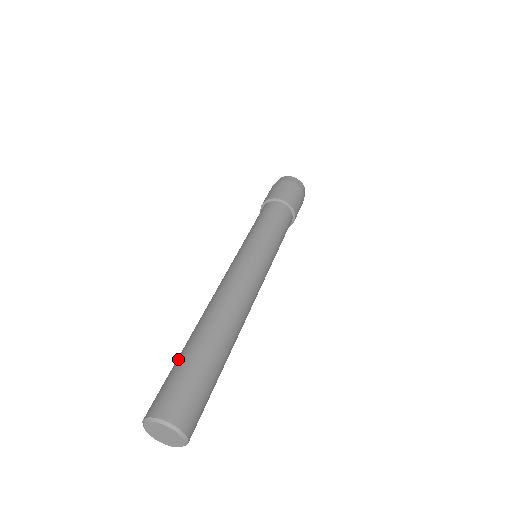
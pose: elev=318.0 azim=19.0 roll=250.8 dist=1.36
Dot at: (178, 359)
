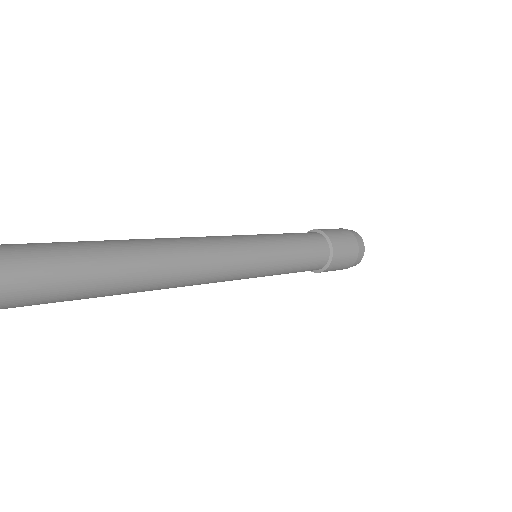
Dot at: occluded
